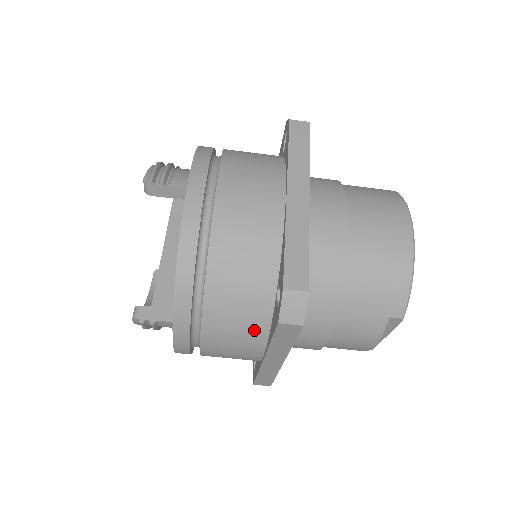
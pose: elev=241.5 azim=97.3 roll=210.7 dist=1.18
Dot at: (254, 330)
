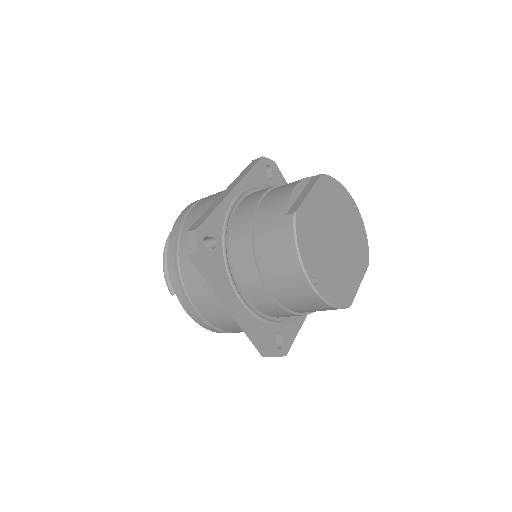
Dot at: occluded
